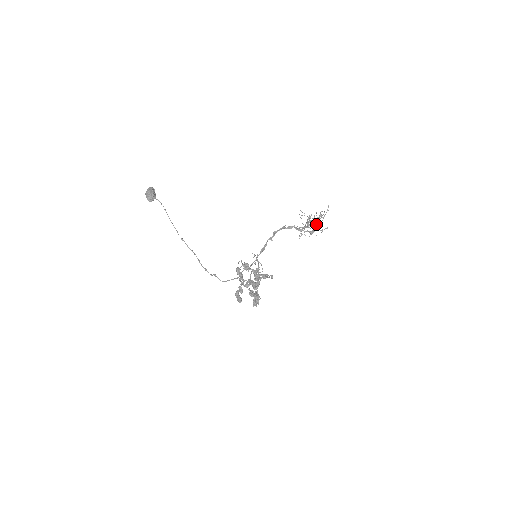
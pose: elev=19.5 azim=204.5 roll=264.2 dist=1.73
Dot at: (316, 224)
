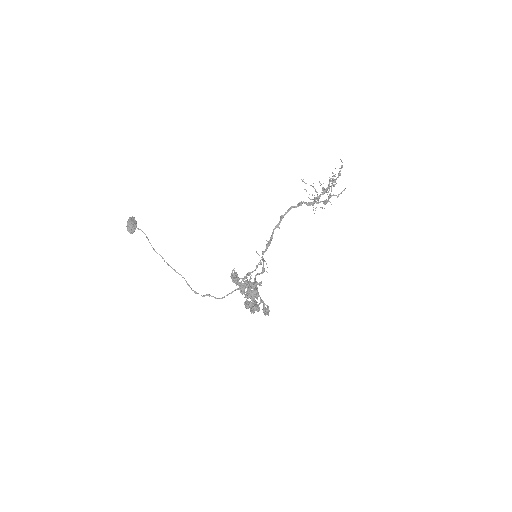
Dot at: occluded
